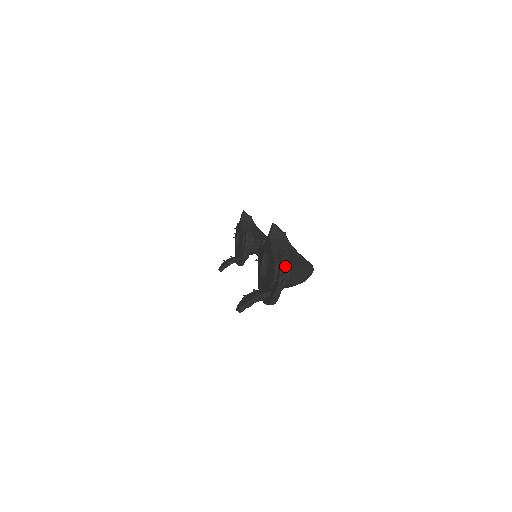
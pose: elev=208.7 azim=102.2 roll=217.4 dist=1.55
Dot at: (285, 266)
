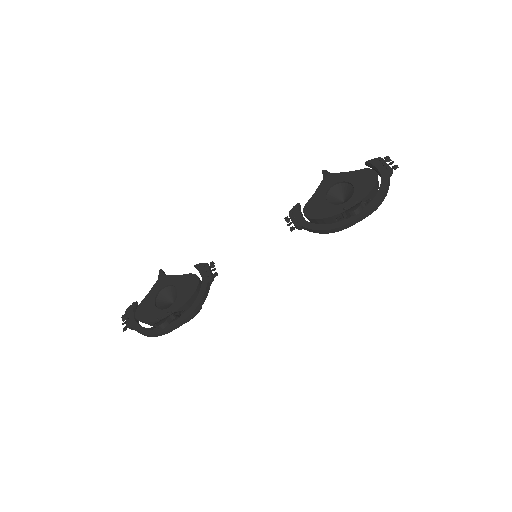
Dot at: occluded
